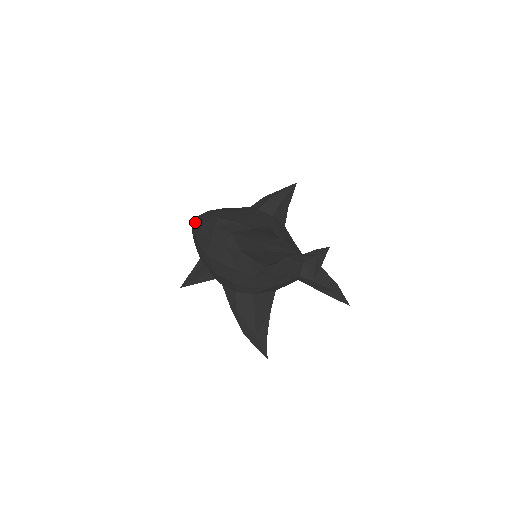
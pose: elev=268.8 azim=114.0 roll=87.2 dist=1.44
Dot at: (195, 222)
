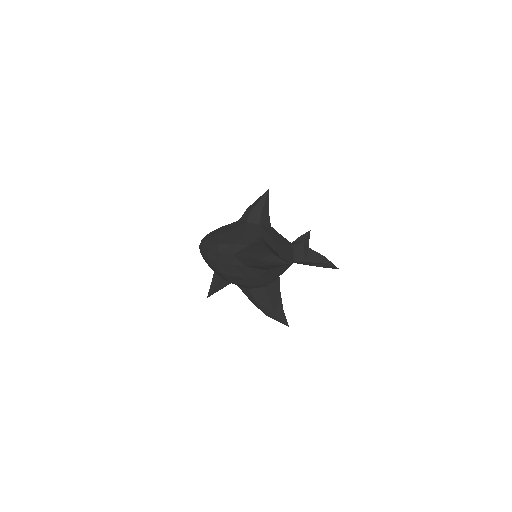
Dot at: (201, 248)
